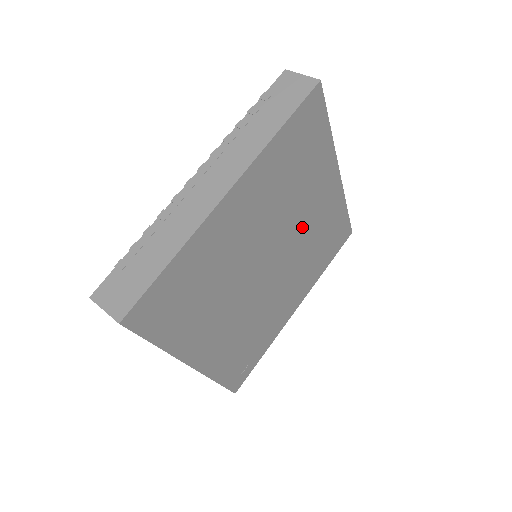
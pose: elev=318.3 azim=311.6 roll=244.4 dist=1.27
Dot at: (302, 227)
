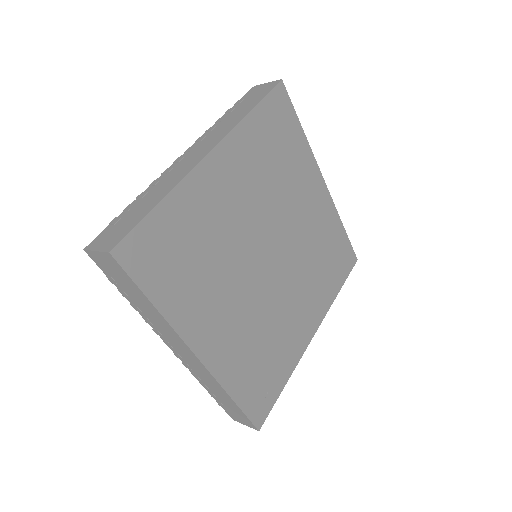
Dot at: (297, 227)
